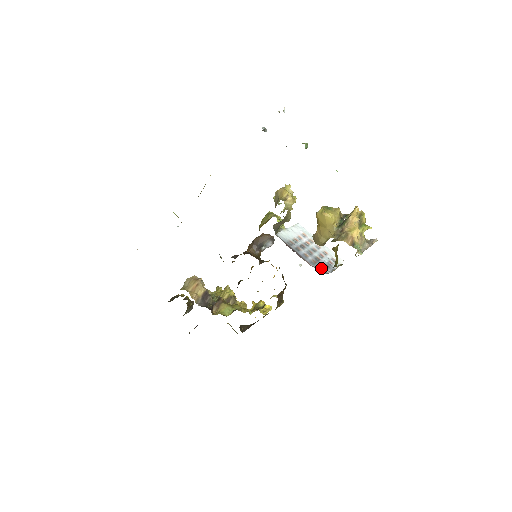
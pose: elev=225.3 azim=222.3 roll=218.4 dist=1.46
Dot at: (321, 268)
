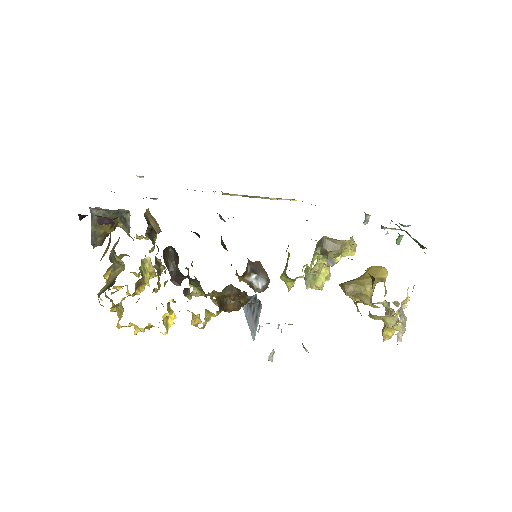
Dot at: occluded
